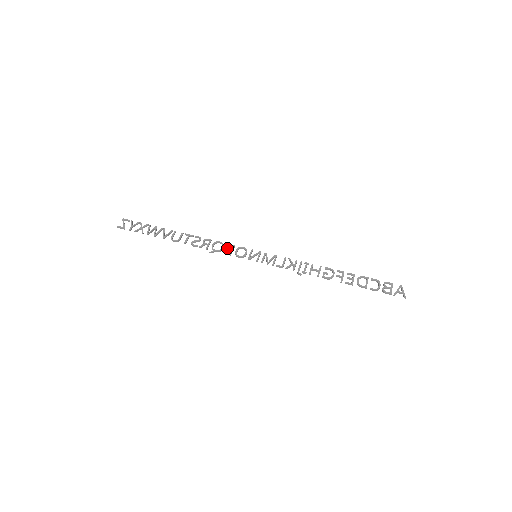
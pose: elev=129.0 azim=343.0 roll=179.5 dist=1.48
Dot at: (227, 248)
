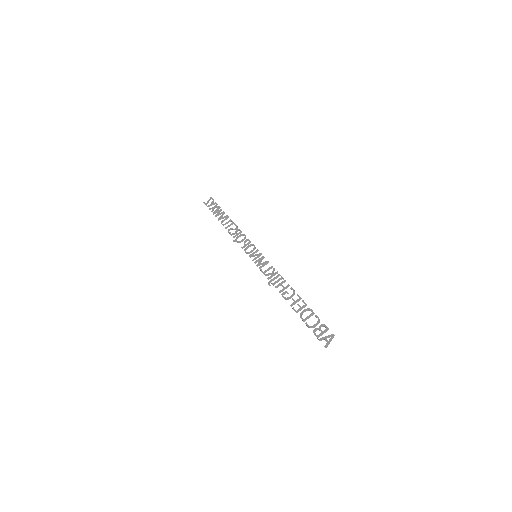
Dot at: (244, 242)
